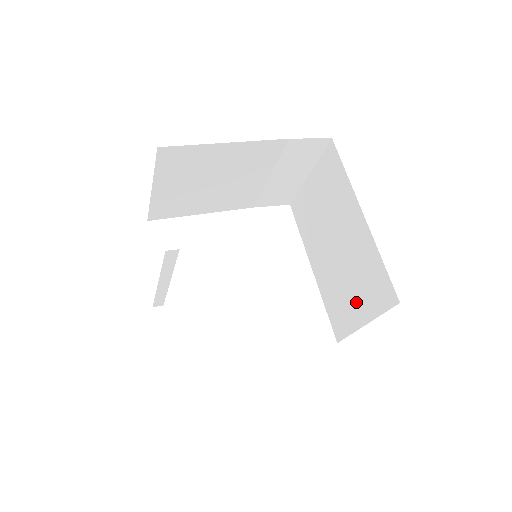
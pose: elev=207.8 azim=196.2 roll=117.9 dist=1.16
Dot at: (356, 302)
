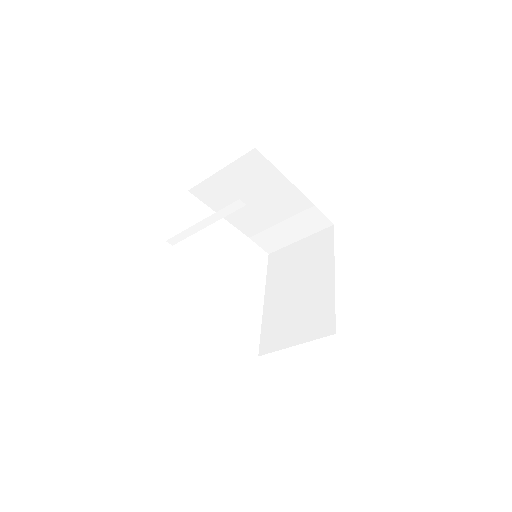
Dot at: (296, 329)
